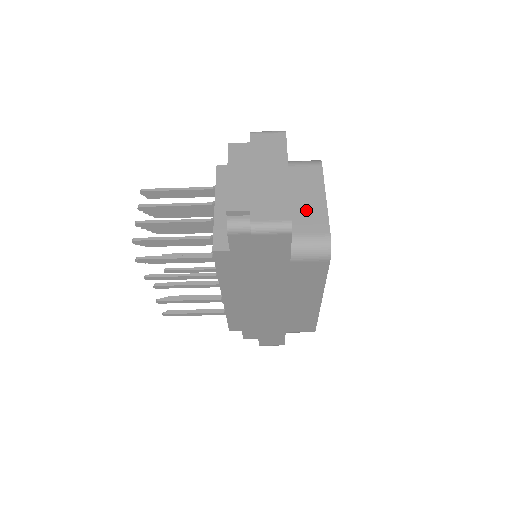
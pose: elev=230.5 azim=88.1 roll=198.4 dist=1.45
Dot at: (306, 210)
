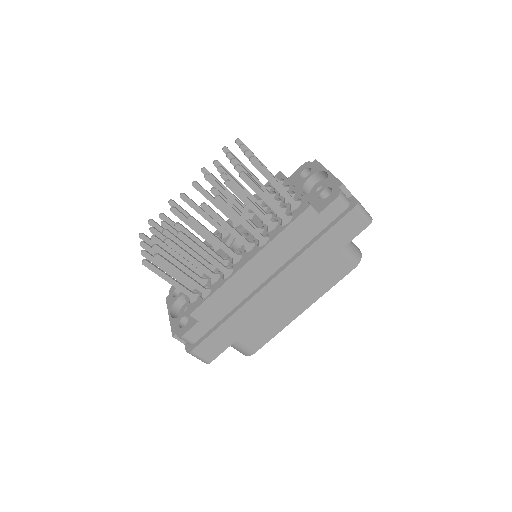
Dot at: occluded
